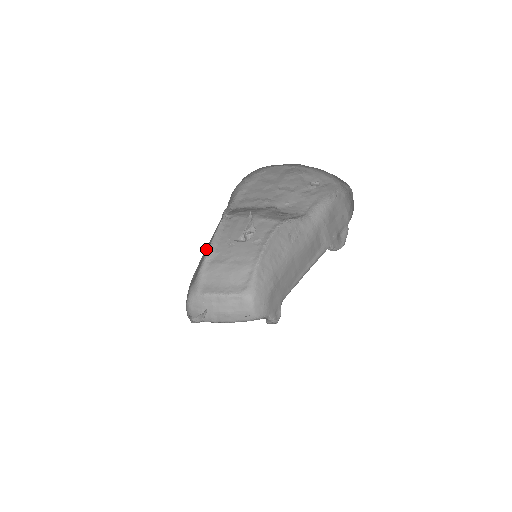
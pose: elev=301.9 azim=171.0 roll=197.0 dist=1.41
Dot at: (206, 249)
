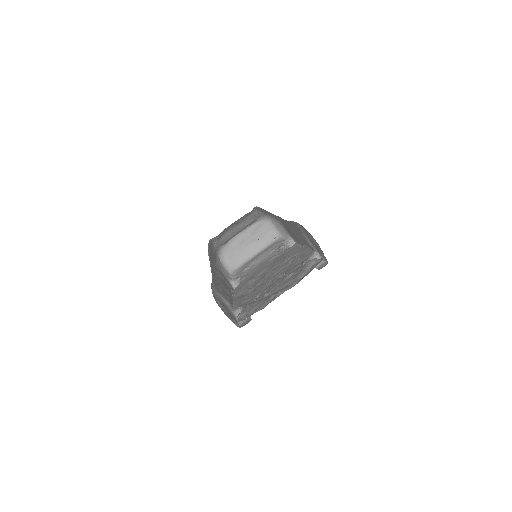
Dot at: (211, 251)
